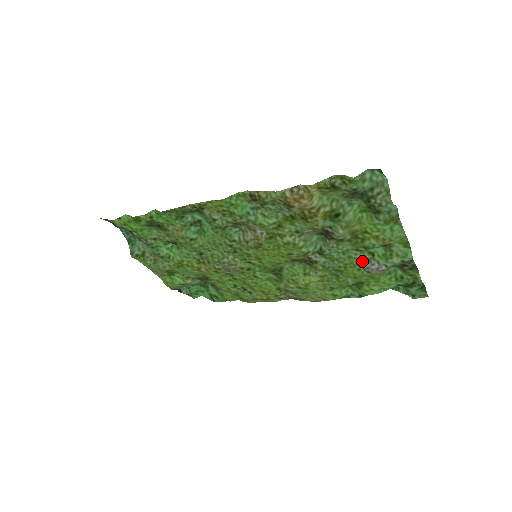
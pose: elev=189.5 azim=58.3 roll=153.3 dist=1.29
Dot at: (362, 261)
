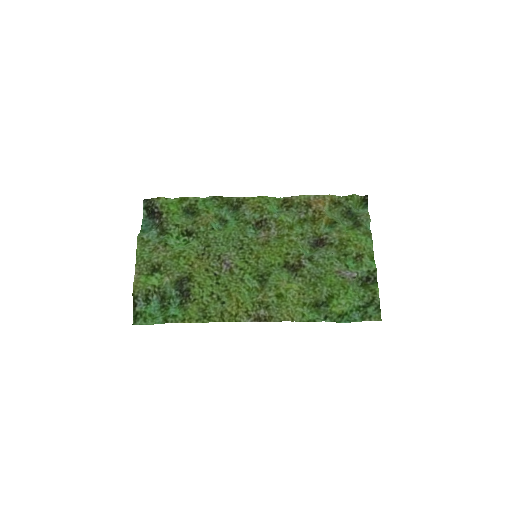
Dot at: (339, 270)
